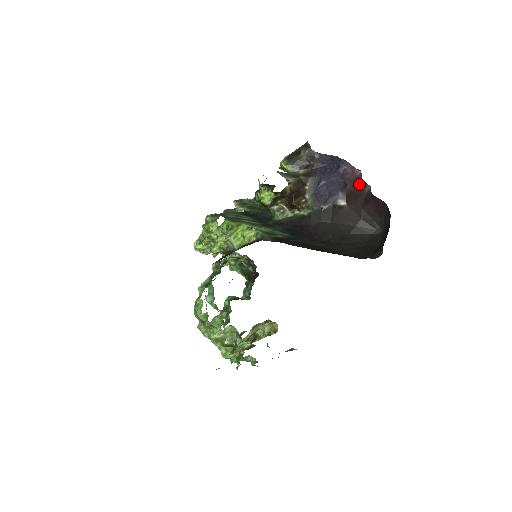
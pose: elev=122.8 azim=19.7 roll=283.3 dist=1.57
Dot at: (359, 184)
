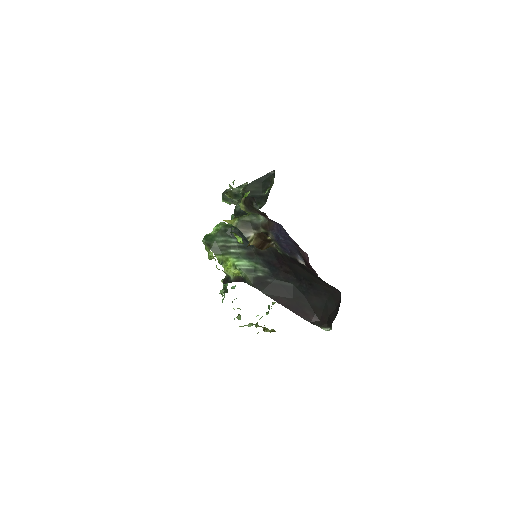
Dot at: (309, 264)
